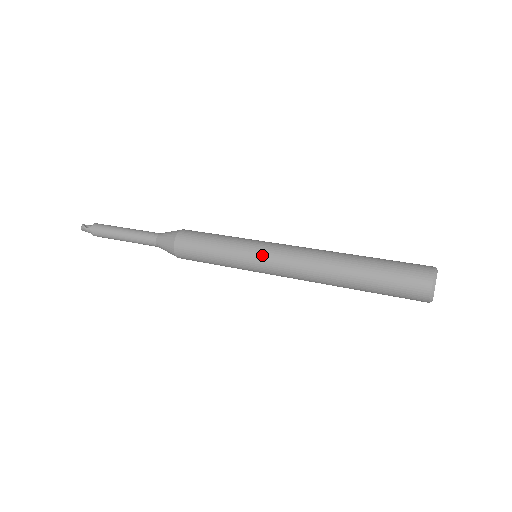
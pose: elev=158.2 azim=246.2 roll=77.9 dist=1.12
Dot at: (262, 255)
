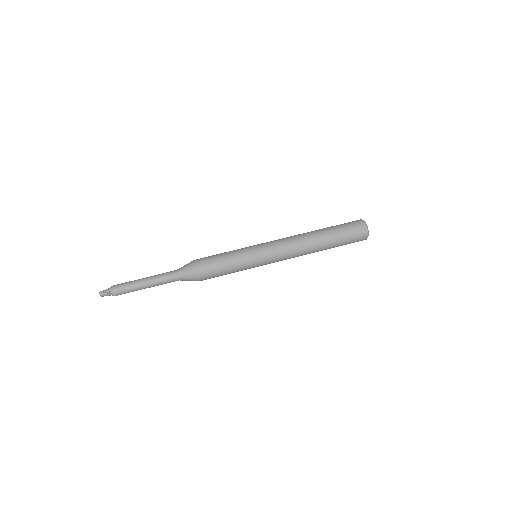
Dot at: (266, 255)
